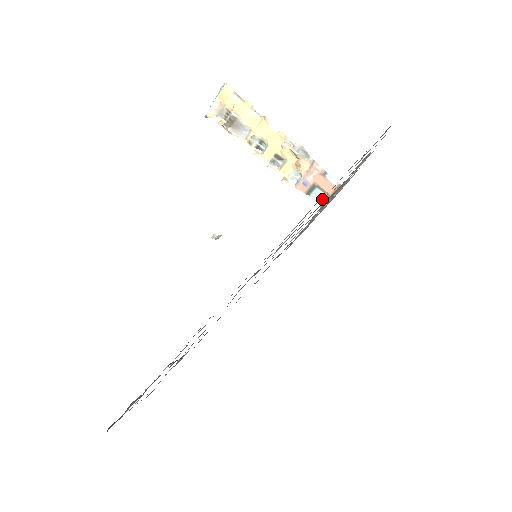
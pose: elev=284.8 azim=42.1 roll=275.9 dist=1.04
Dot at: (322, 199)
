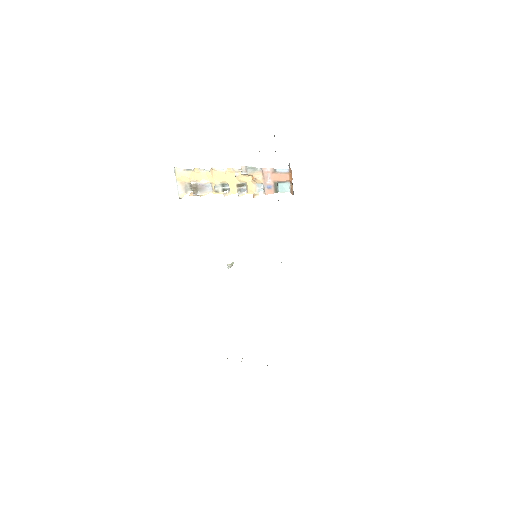
Dot at: (288, 188)
